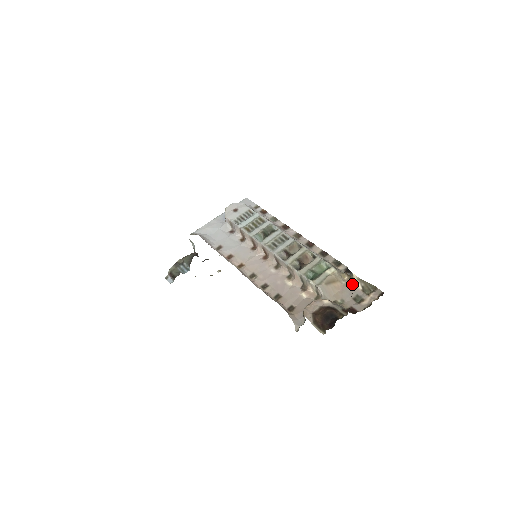
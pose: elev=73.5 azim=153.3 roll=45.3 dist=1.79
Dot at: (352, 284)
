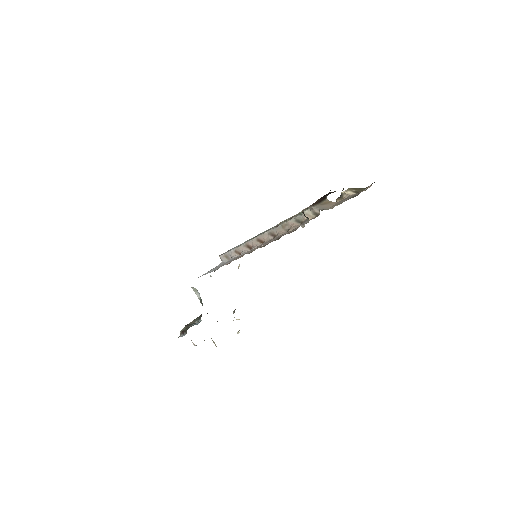
Dot at: occluded
